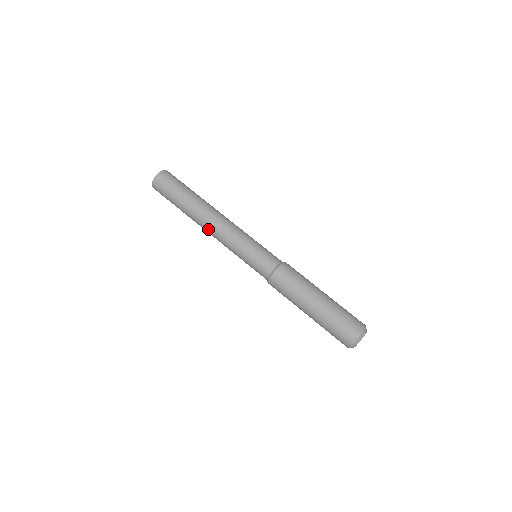
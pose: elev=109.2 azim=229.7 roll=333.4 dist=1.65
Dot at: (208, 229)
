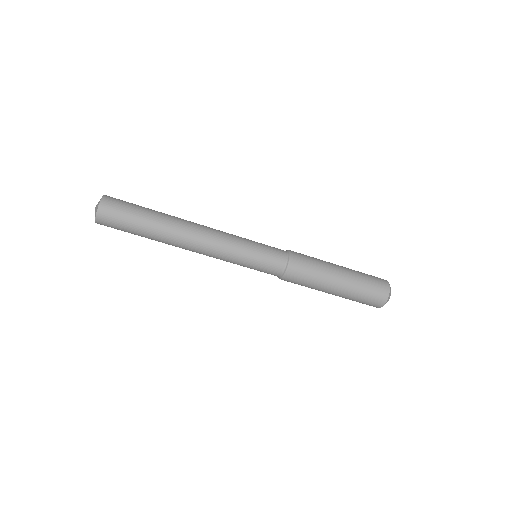
Dot at: (192, 251)
